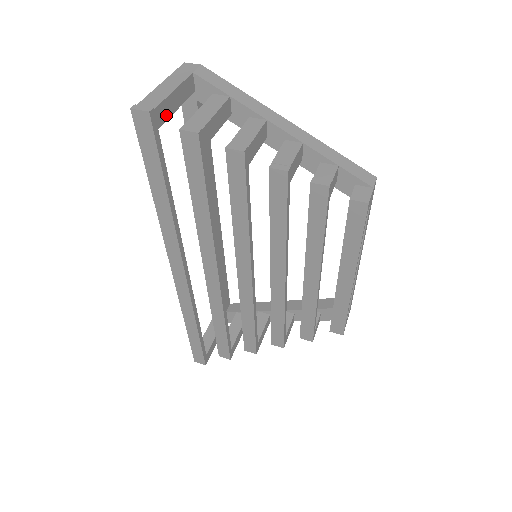
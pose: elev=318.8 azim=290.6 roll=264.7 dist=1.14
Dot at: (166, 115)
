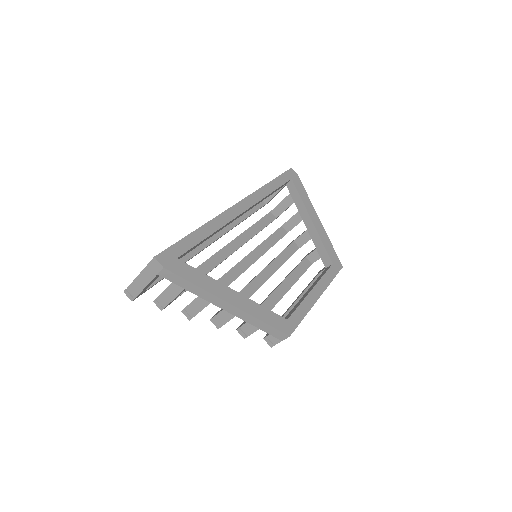
Dot at: occluded
